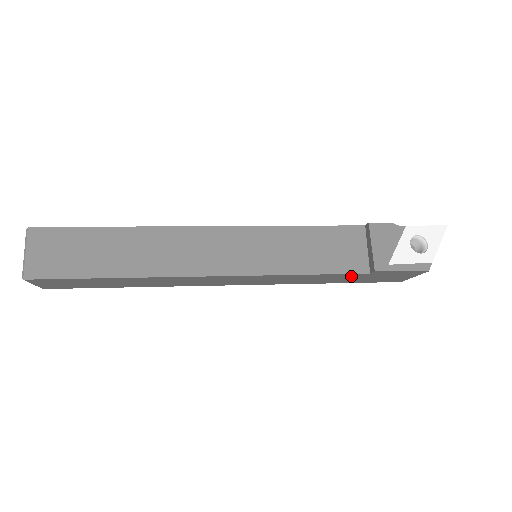
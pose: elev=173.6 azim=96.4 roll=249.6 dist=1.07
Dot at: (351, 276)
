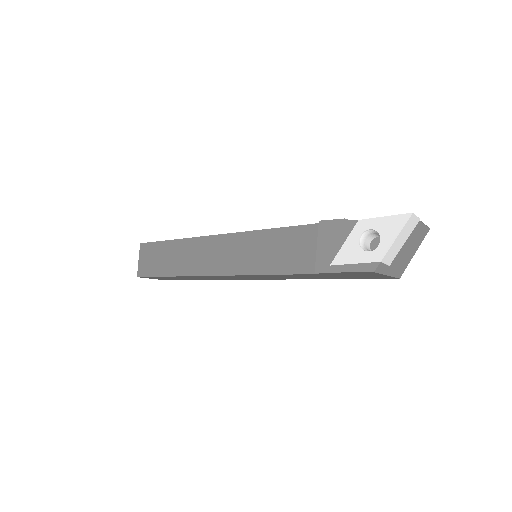
Dot at: (317, 275)
